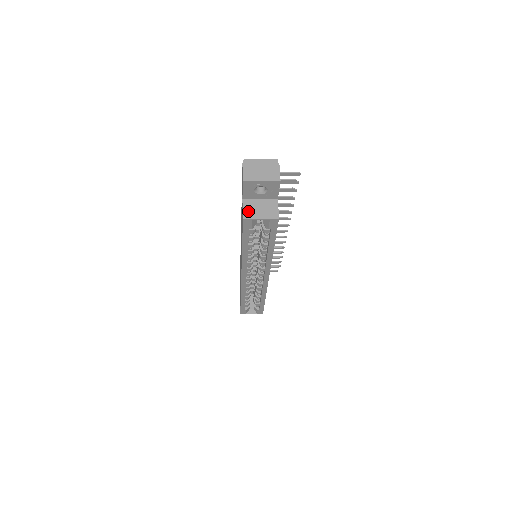
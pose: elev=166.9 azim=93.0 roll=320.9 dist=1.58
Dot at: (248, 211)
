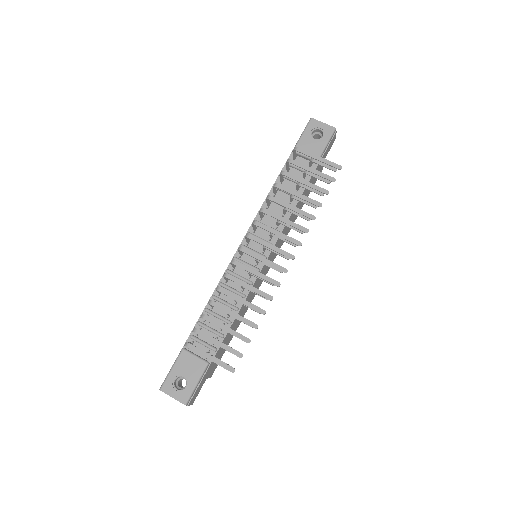
Dot at: occluded
